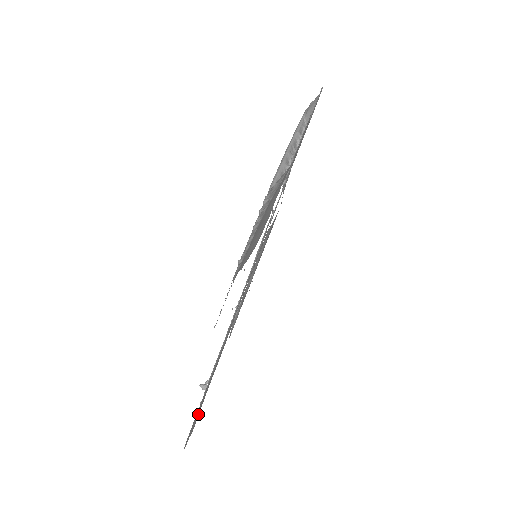
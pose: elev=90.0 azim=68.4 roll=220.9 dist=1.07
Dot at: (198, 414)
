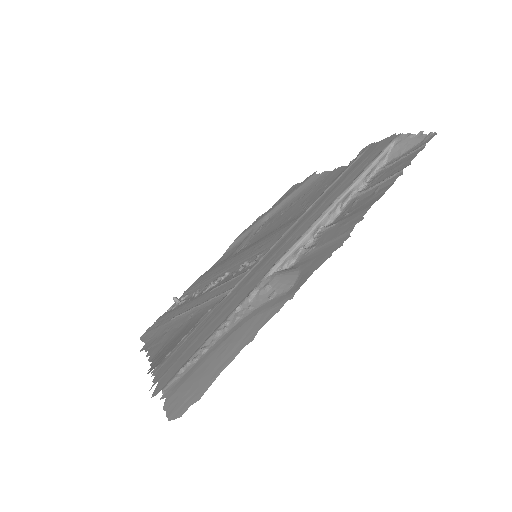
Dot at: (153, 338)
